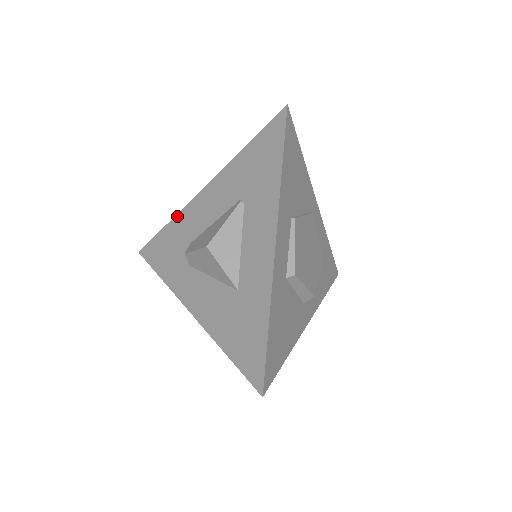
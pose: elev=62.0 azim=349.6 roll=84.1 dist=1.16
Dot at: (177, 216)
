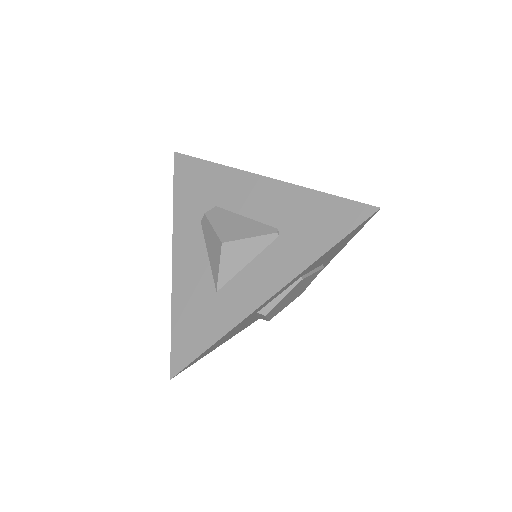
Dot at: (226, 168)
